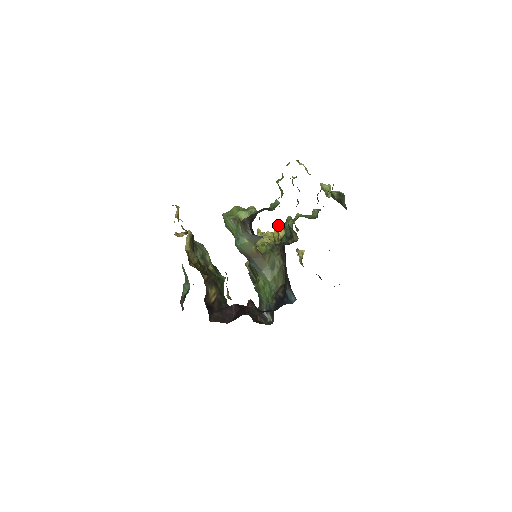
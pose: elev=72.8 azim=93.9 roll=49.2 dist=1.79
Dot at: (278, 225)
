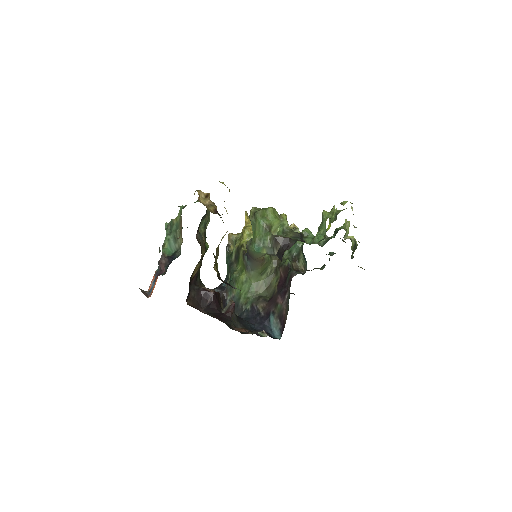
Dot at: occluded
